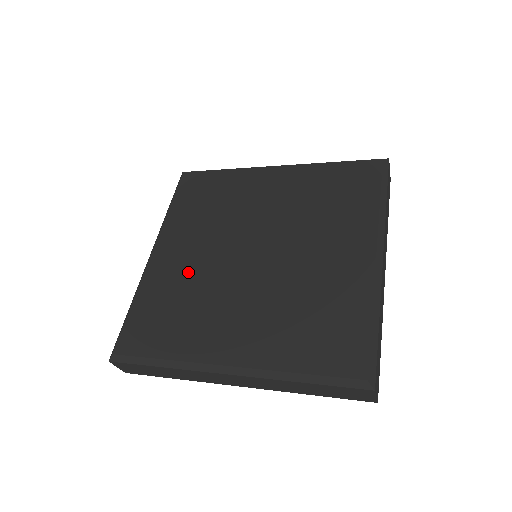
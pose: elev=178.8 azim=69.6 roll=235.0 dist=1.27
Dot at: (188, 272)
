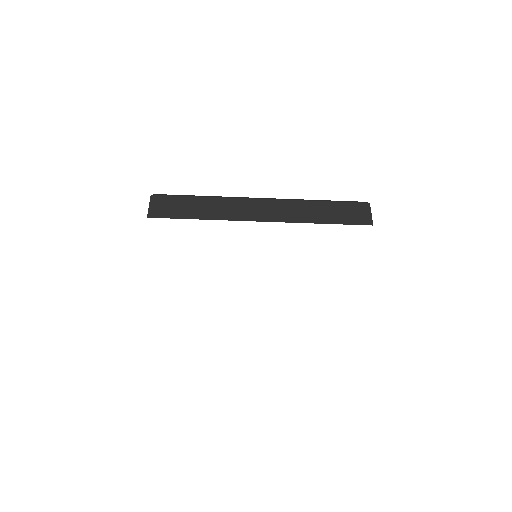
Dot at: occluded
